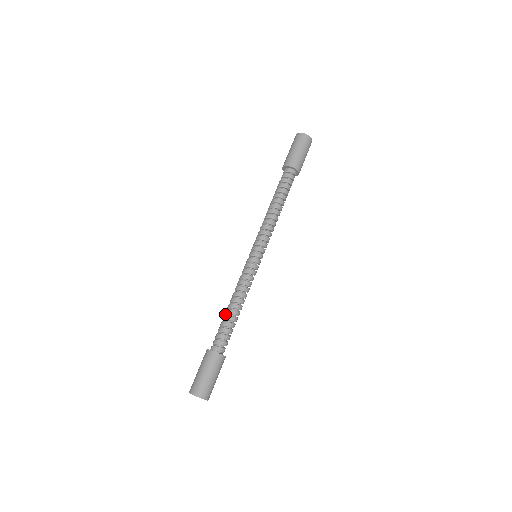
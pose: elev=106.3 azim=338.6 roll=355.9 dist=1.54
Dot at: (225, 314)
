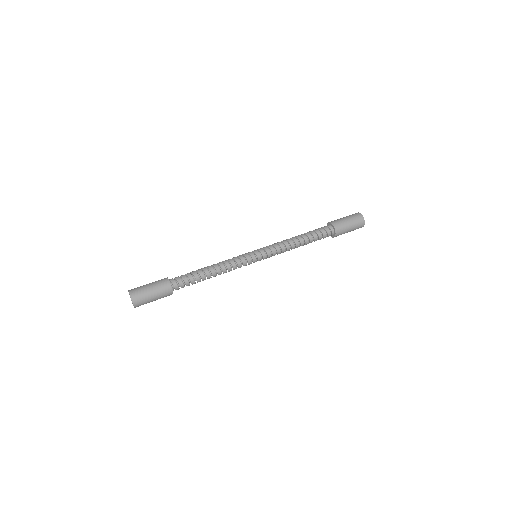
Dot at: occluded
